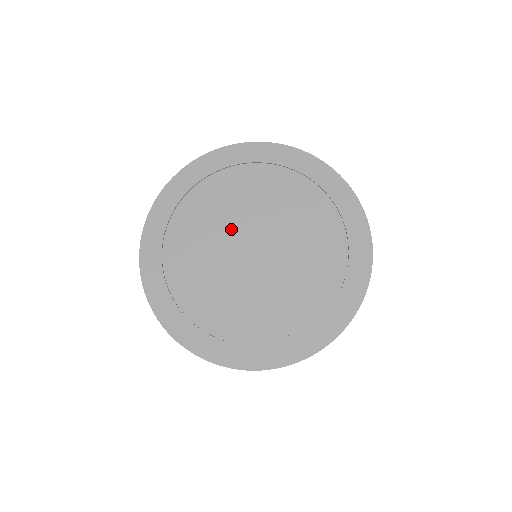
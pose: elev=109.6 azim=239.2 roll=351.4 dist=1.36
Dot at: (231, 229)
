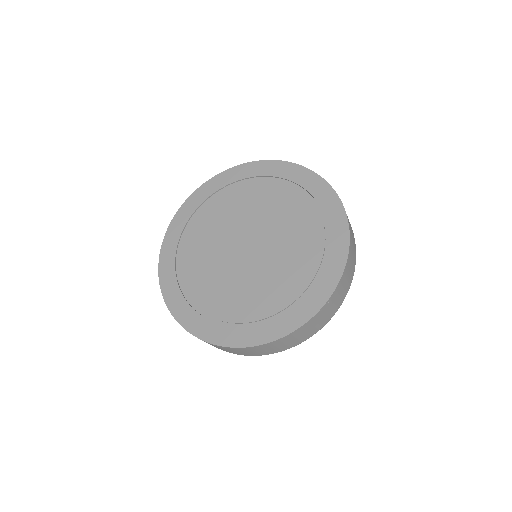
Dot at: (233, 229)
